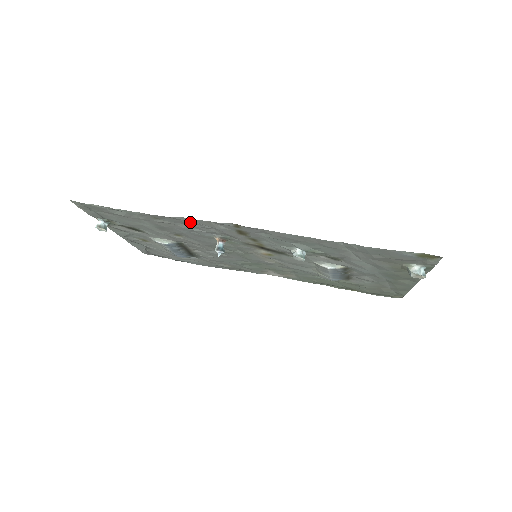
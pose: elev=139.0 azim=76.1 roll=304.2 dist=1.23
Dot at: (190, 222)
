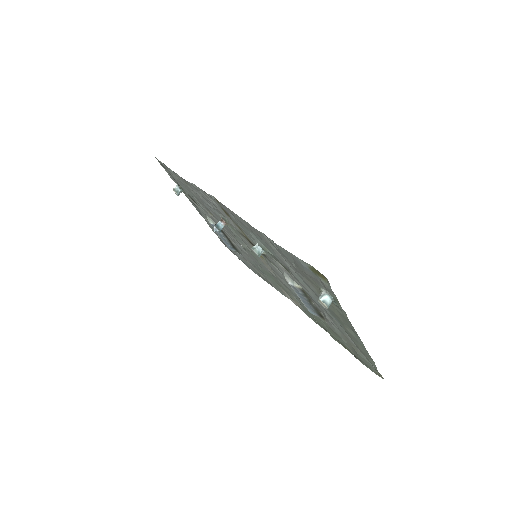
Dot at: (200, 191)
